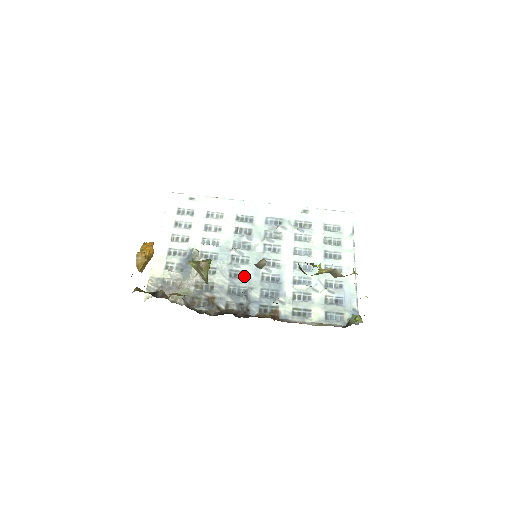
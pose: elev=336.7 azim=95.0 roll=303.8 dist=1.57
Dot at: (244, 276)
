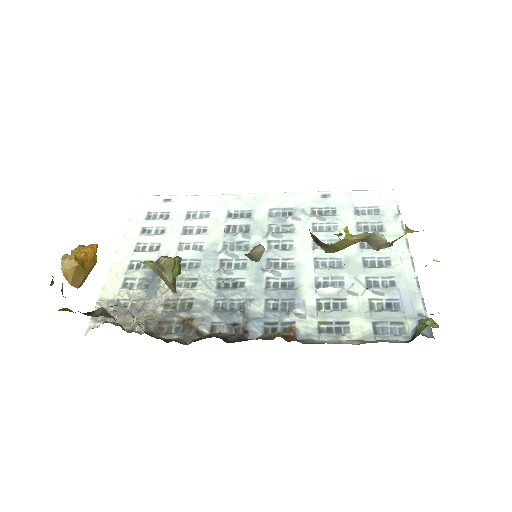
Dot at: (239, 285)
